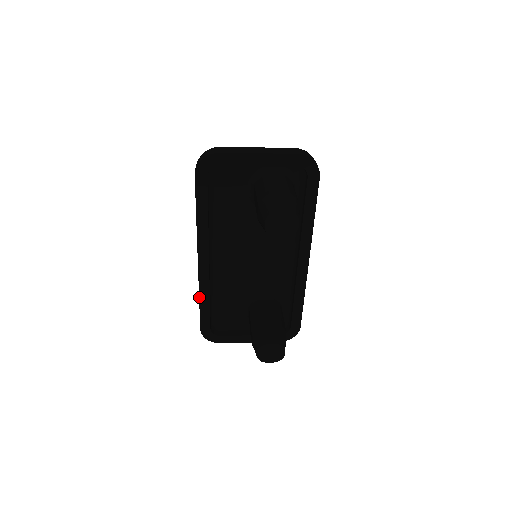
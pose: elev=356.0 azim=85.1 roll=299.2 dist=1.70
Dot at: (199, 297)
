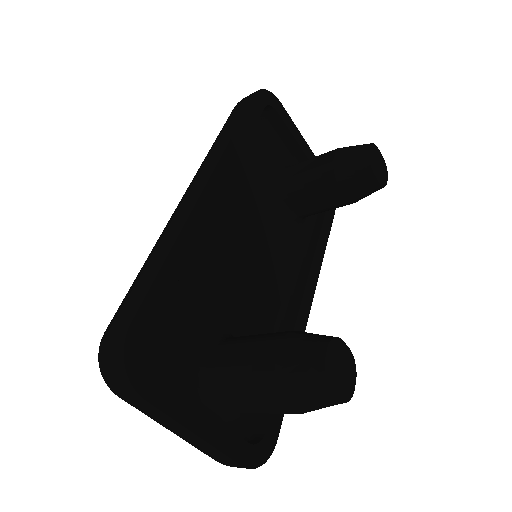
Dot at: (173, 244)
